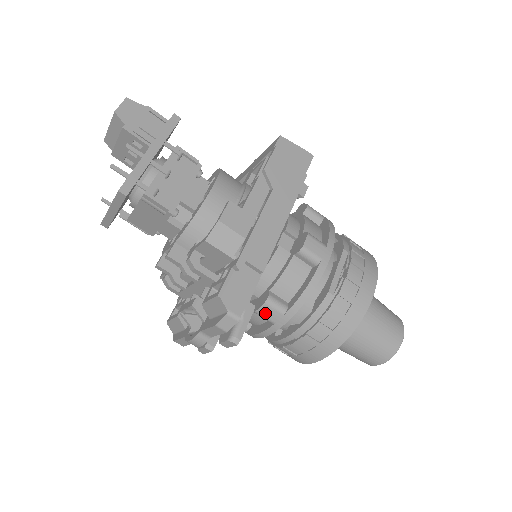
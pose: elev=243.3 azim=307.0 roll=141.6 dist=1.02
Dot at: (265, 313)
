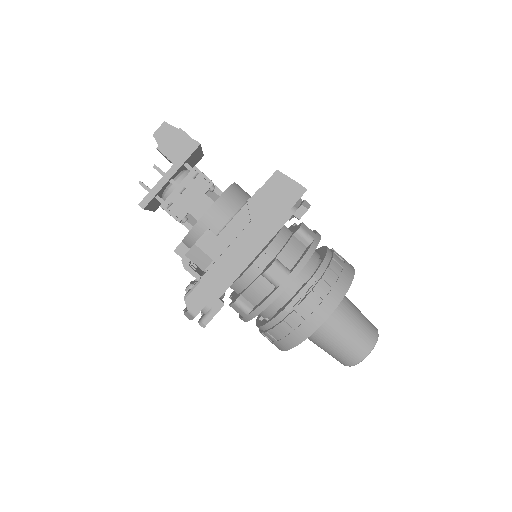
Dot at: (235, 309)
